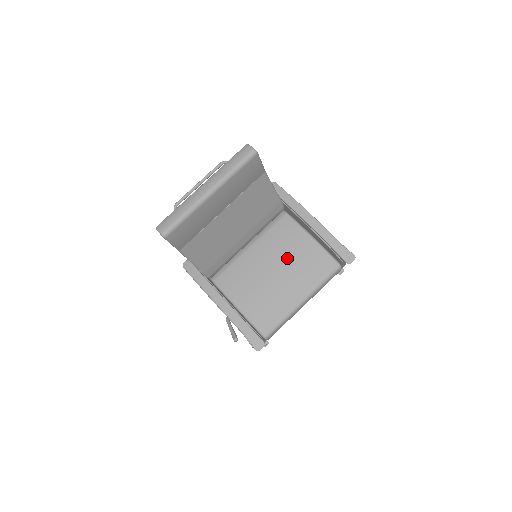
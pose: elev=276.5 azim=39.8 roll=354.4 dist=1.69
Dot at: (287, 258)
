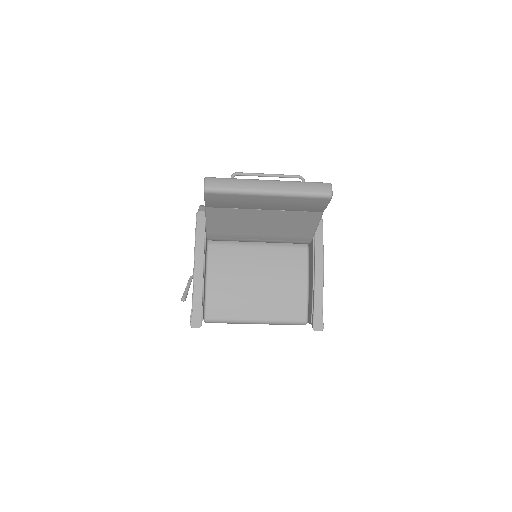
Dot at: (276, 281)
